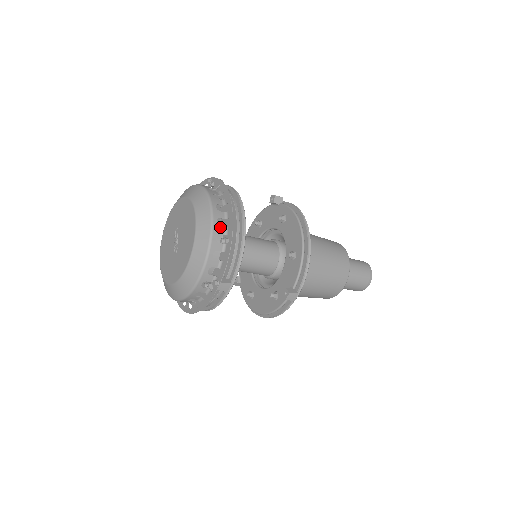
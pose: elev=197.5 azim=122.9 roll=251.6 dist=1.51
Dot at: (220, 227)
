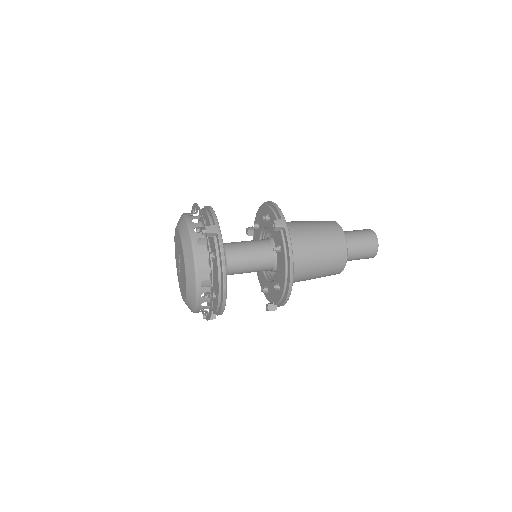
Dot at: (204, 299)
